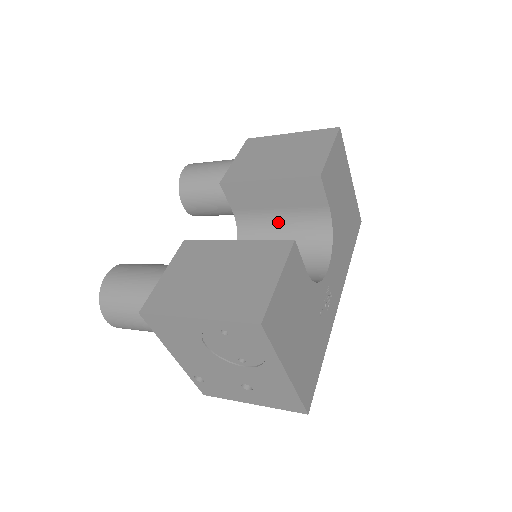
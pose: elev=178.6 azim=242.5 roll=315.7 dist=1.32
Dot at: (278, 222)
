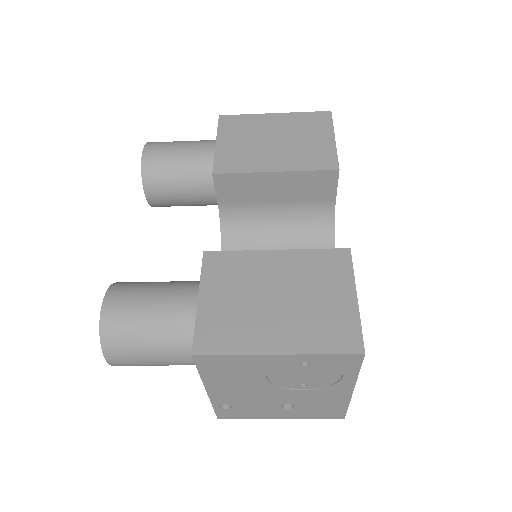
Dot at: (273, 216)
